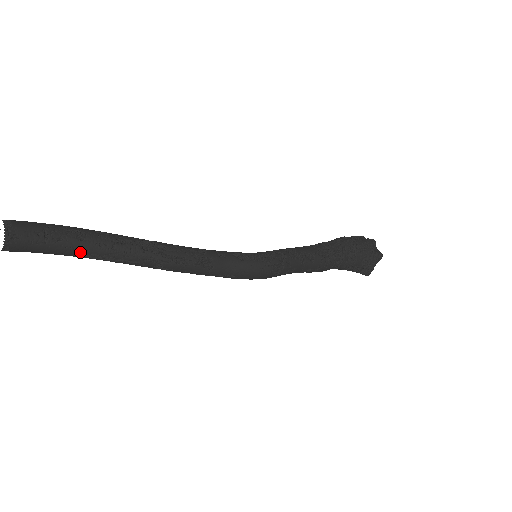
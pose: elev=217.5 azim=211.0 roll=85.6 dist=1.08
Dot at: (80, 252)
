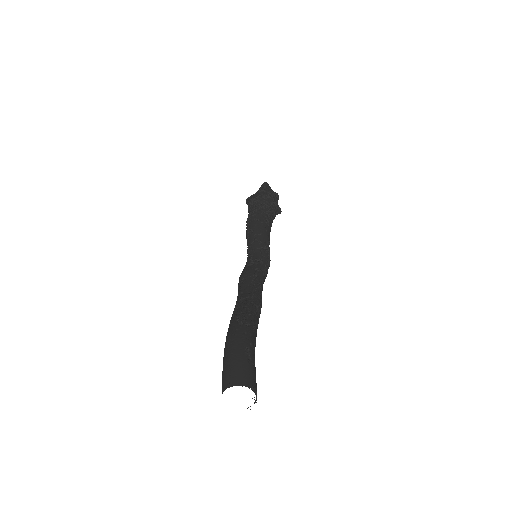
Dot at: occluded
